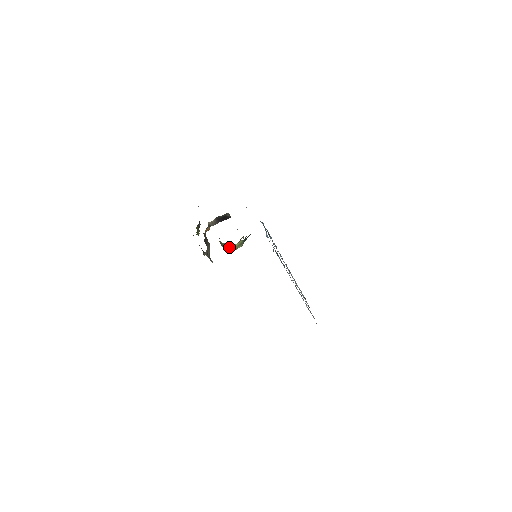
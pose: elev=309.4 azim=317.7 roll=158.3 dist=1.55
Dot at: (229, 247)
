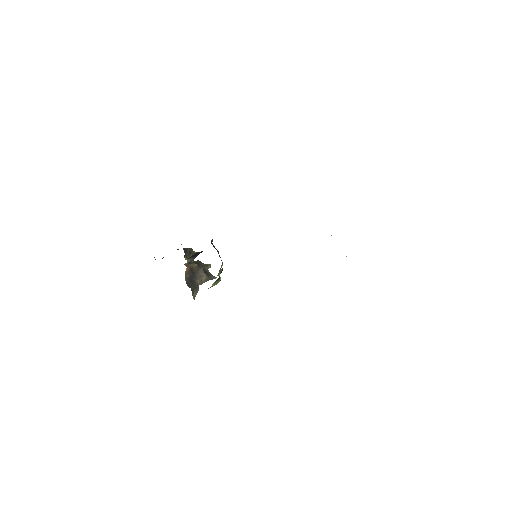
Dot at: occluded
